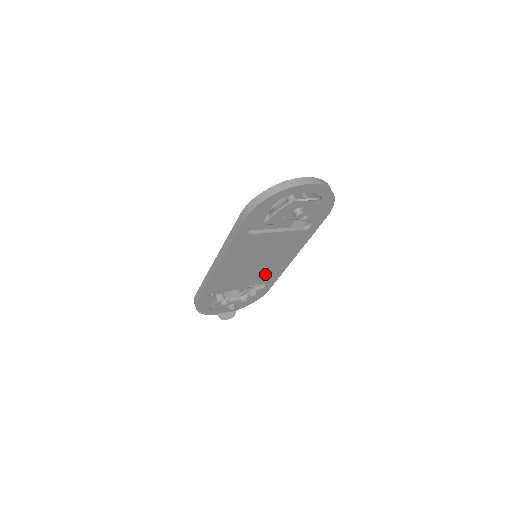
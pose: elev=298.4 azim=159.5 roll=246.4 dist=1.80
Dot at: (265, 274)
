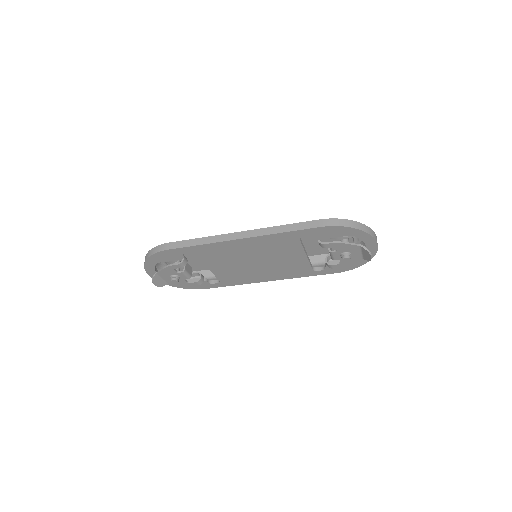
Dot at: (235, 275)
